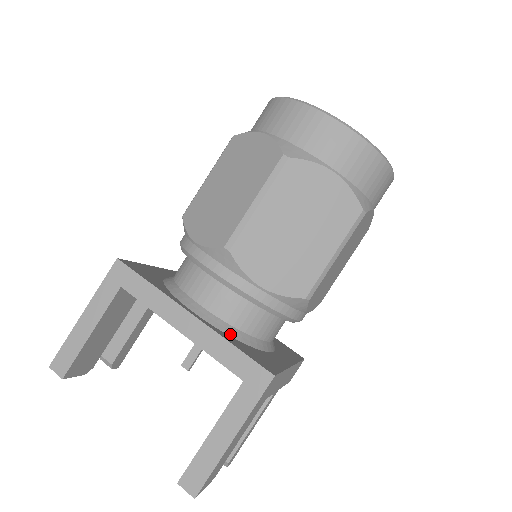
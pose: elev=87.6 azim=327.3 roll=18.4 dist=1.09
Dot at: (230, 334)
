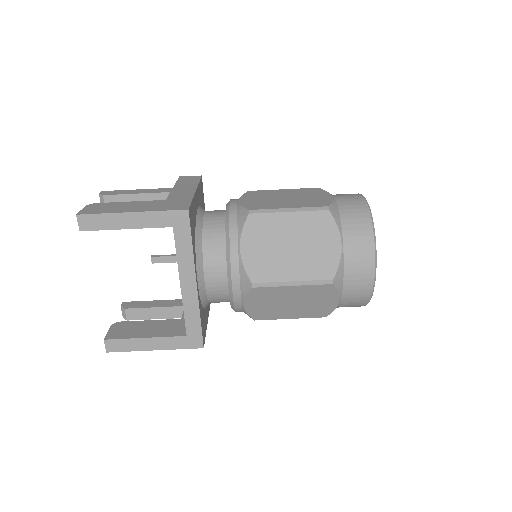
Dot at: (202, 302)
